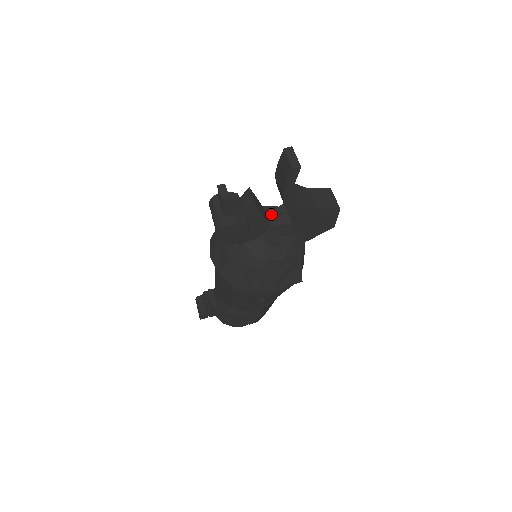
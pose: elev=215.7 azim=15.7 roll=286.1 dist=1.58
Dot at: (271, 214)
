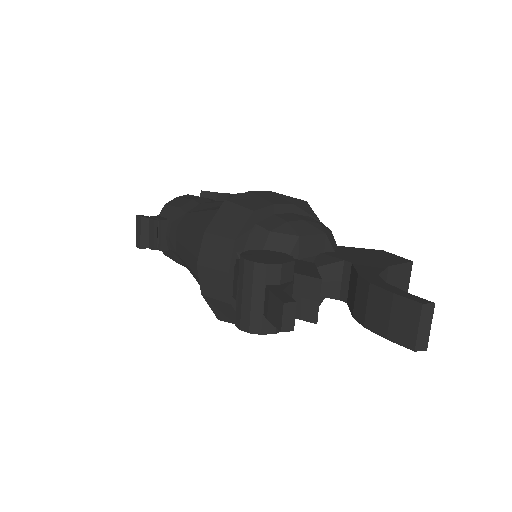
Dot at: (318, 270)
